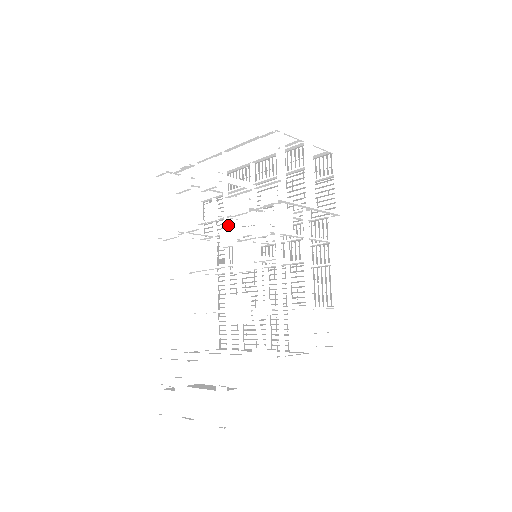
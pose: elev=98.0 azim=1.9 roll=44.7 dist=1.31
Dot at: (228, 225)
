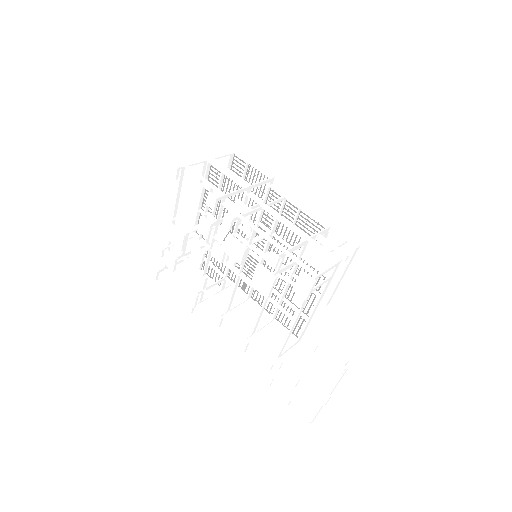
Dot at: occluded
